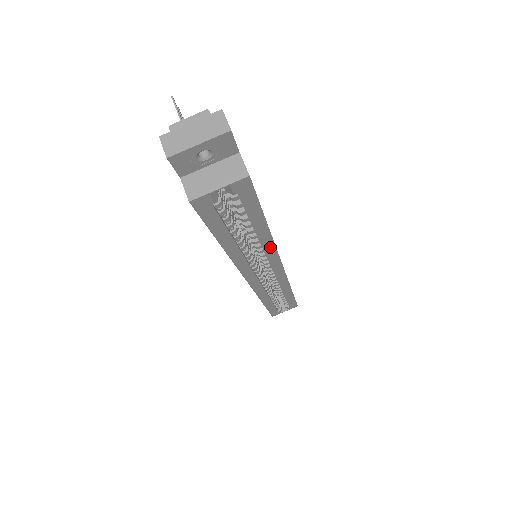
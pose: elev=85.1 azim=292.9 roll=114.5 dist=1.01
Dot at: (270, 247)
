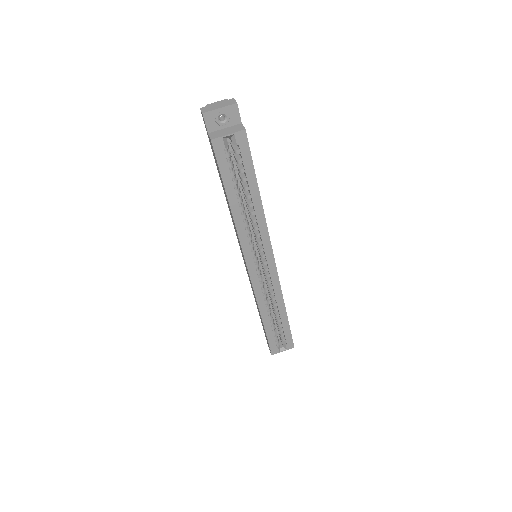
Dot at: (262, 222)
